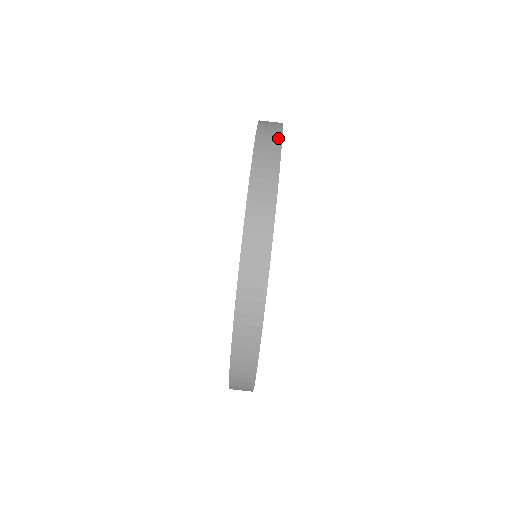
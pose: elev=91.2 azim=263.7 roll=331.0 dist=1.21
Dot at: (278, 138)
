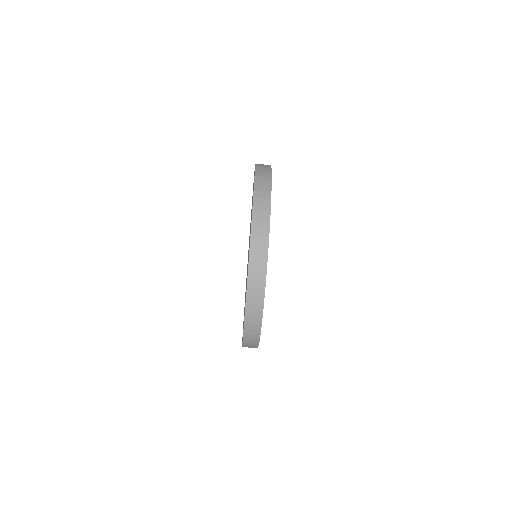
Dot at: (267, 230)
